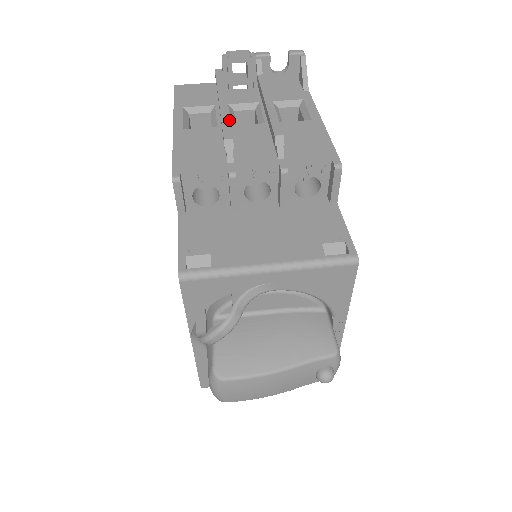
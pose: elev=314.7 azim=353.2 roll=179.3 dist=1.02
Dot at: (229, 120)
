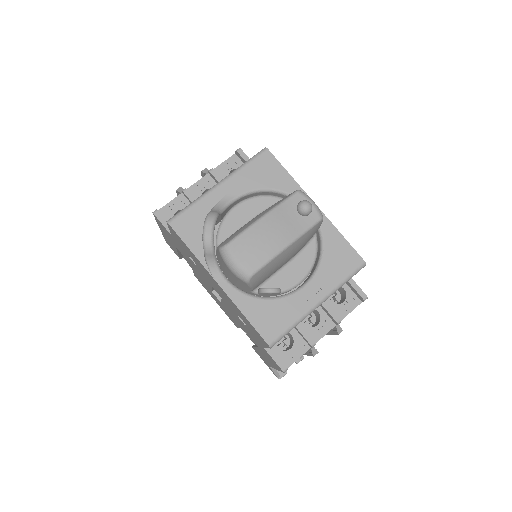
Dot at: occluded
